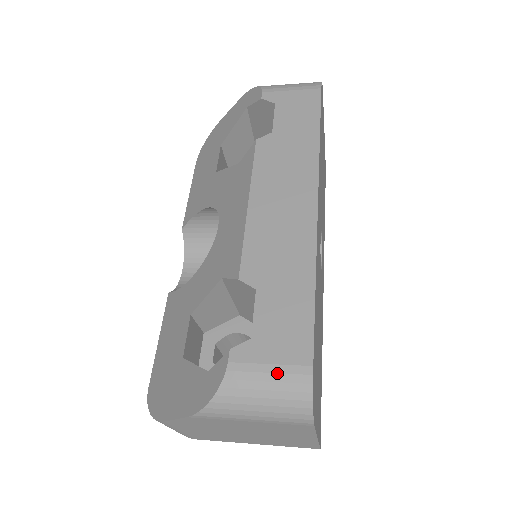
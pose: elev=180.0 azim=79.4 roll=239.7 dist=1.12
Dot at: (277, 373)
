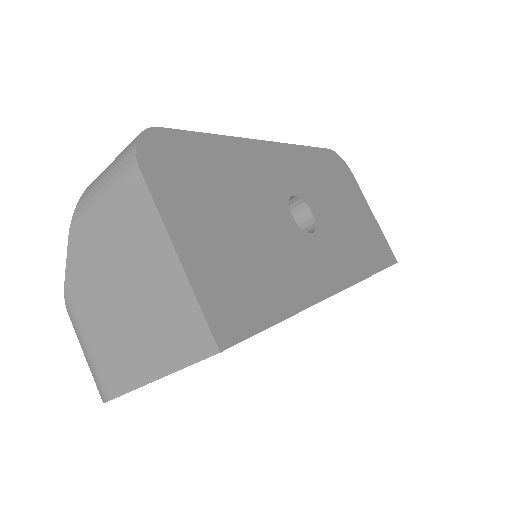
Dot at: occluded
